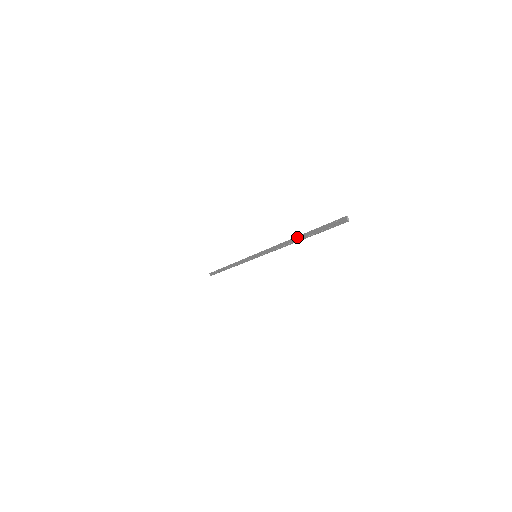
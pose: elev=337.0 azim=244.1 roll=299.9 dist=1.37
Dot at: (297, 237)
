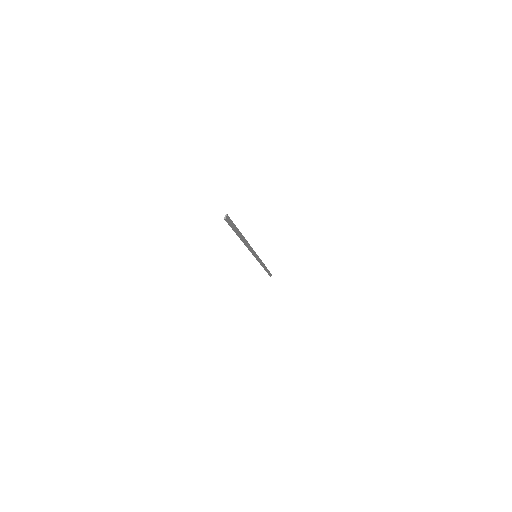
Dot at: (242, 236)
